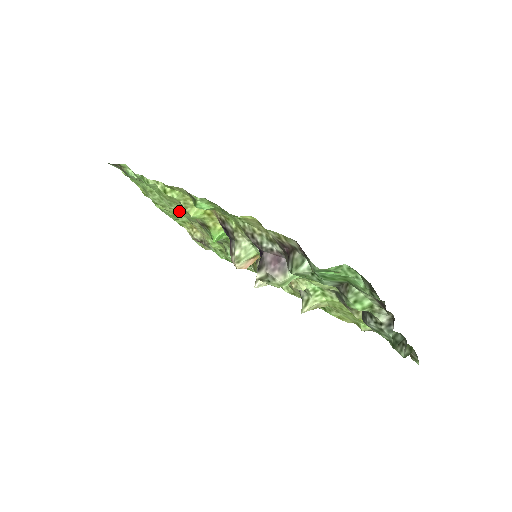
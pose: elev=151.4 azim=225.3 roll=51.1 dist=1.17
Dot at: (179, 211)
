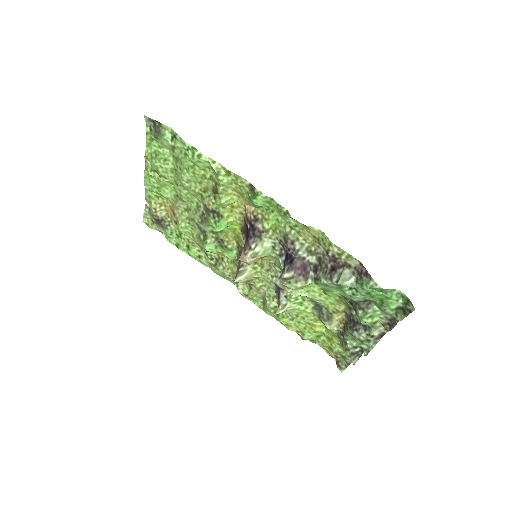
Dot at: (188, 189)
